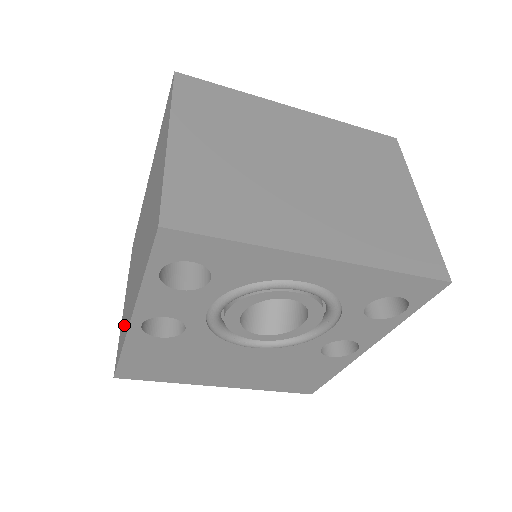
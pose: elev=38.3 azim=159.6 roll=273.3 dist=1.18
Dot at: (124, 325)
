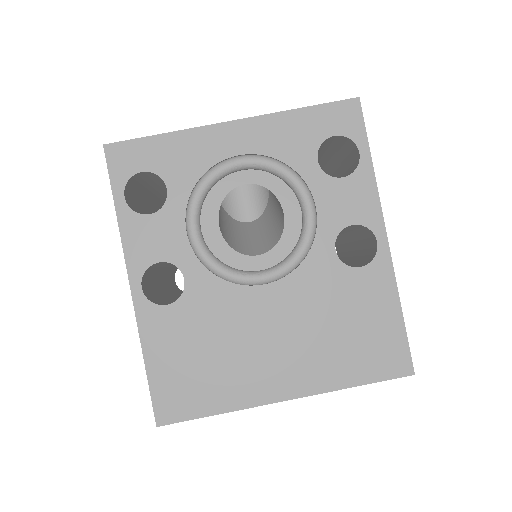
Dot at: occluded
